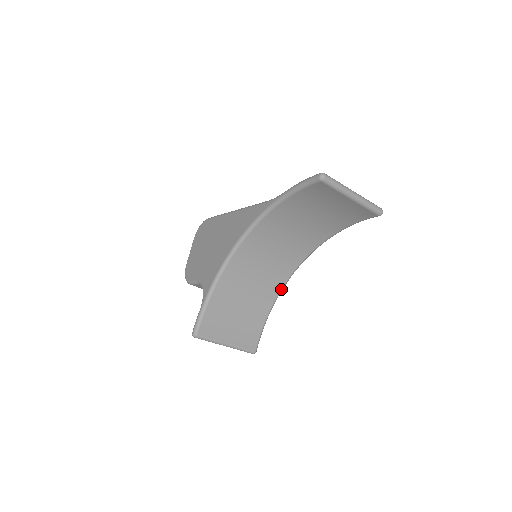
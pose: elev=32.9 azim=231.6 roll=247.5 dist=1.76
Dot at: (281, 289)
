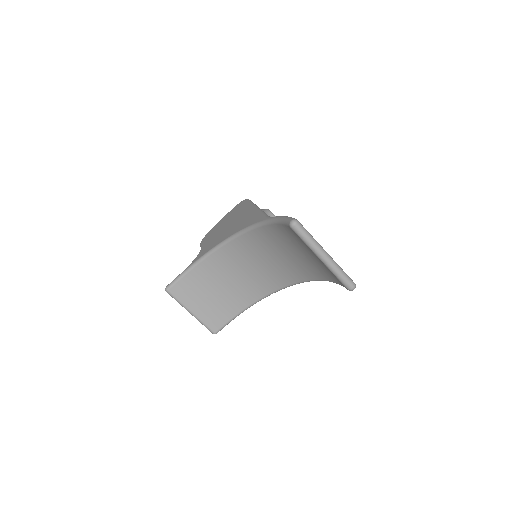
Dot at: (263, 297)
